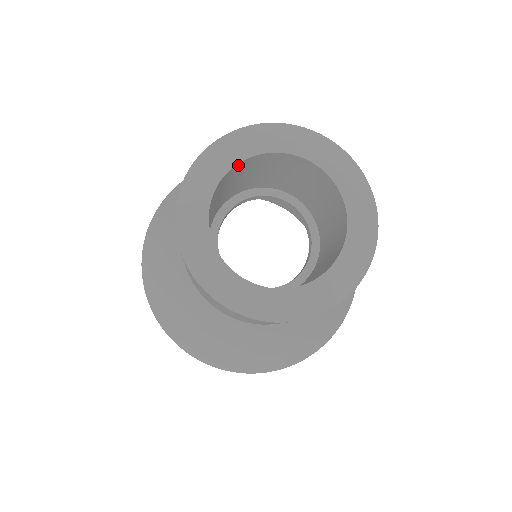
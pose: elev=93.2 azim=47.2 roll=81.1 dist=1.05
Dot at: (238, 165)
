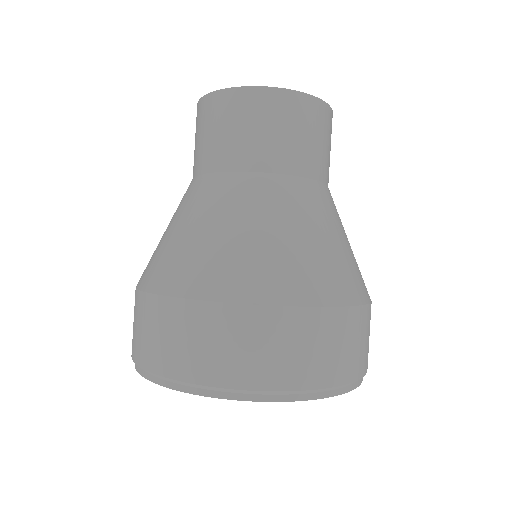
Dot at: occluded
